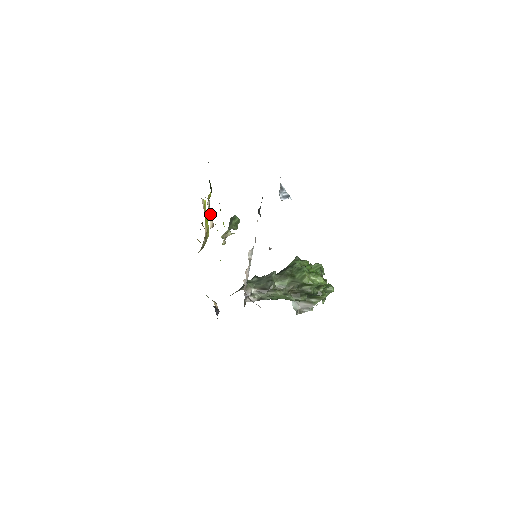
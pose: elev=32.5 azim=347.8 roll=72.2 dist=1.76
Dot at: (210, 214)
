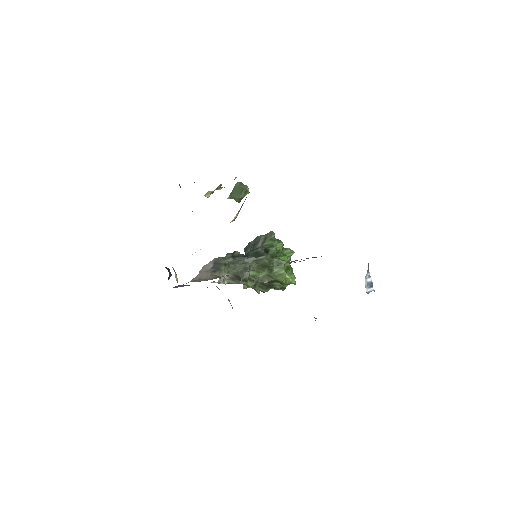
Dot at: (240, 208)
